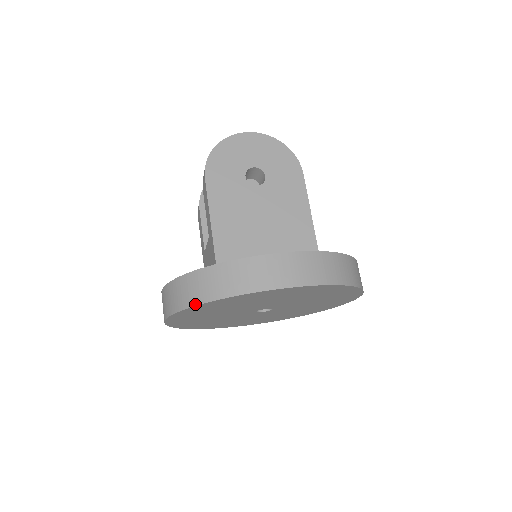
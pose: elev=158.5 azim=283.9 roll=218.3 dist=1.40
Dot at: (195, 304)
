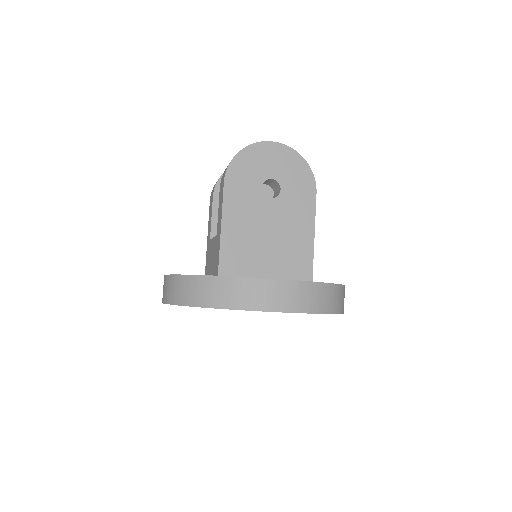
Dot at: (193, 305)
